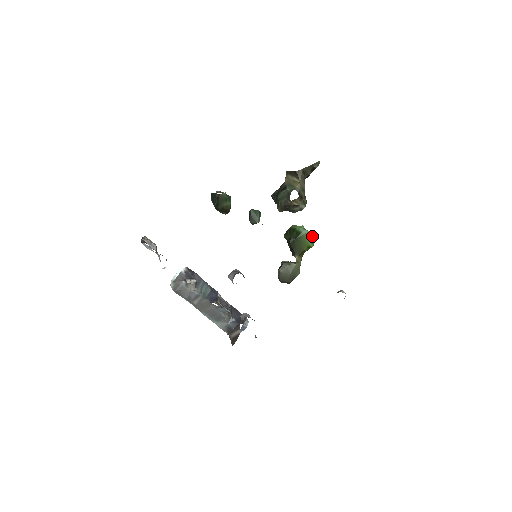
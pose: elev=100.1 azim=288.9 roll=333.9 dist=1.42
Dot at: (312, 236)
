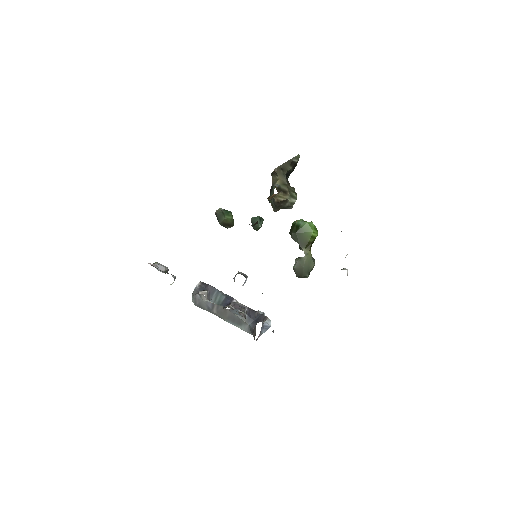
Dot at: (312, 226)
